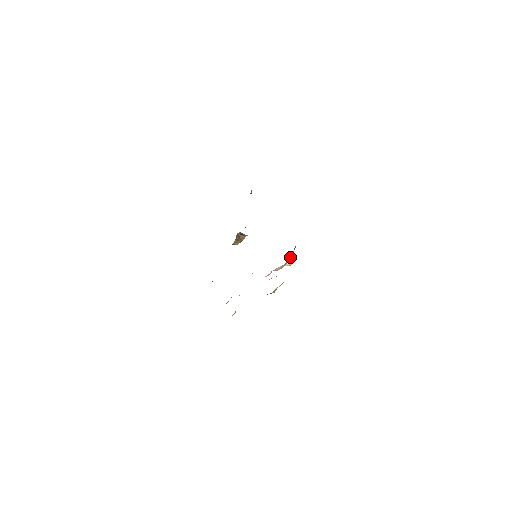
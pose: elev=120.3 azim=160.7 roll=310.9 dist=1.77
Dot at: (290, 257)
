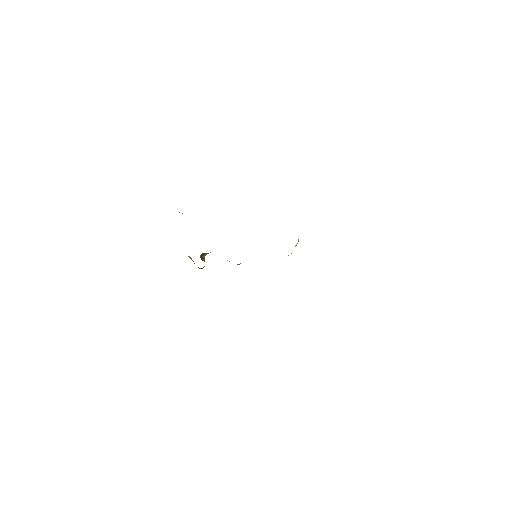
Dot at: occluded
